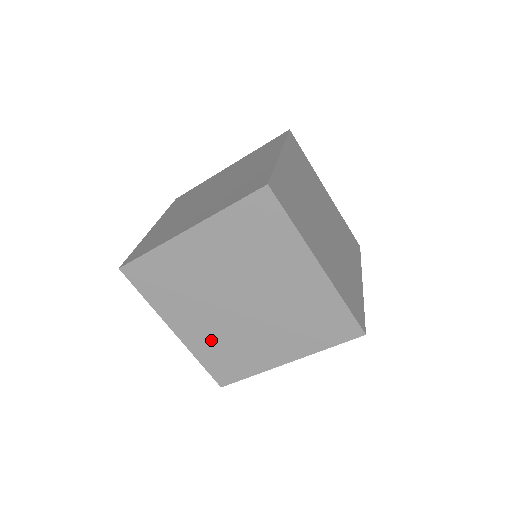
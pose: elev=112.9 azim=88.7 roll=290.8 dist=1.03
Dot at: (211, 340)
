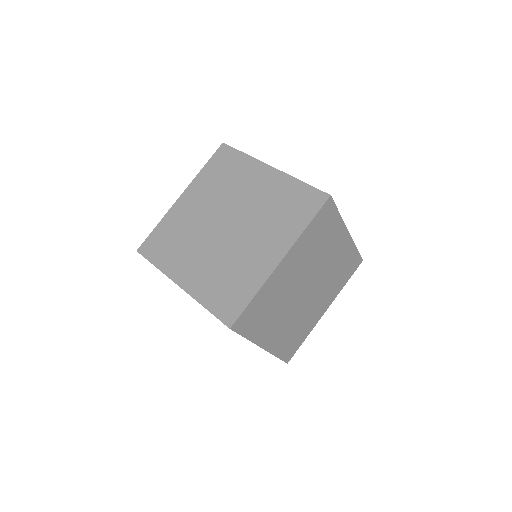
Dot at: (286, 334)
